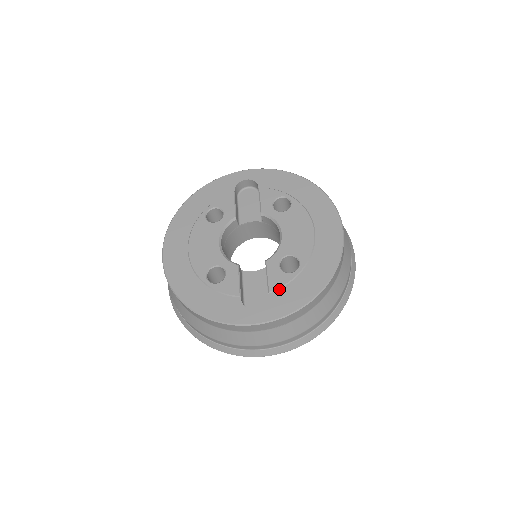
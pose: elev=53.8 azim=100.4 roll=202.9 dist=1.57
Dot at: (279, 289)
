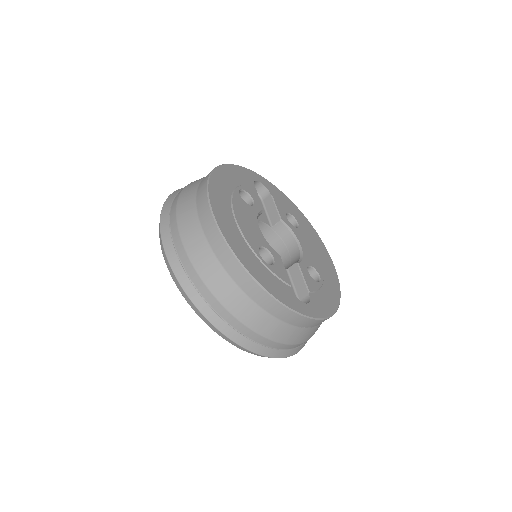
Dot at: (314, 292)
